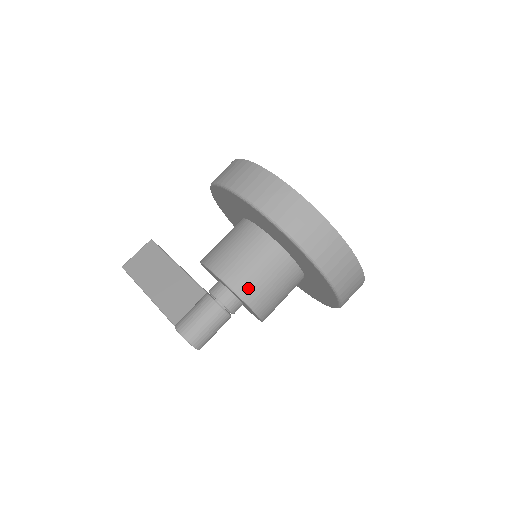
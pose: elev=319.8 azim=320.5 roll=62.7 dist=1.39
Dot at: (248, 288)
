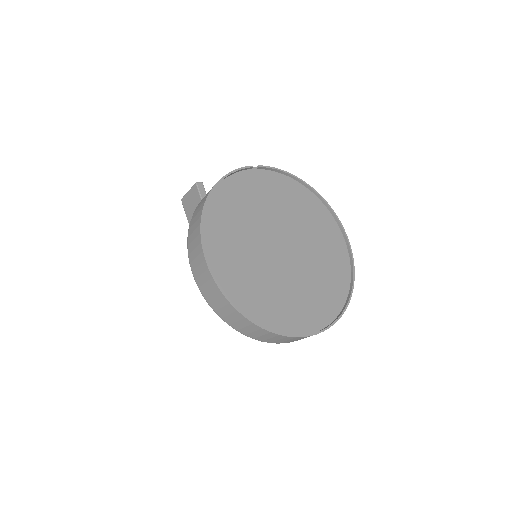
Dot at: occluded
